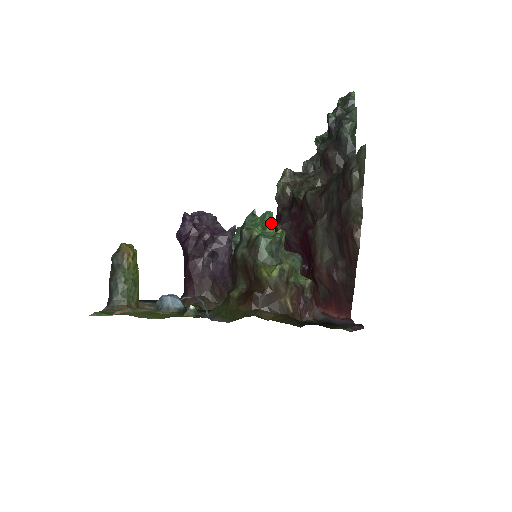
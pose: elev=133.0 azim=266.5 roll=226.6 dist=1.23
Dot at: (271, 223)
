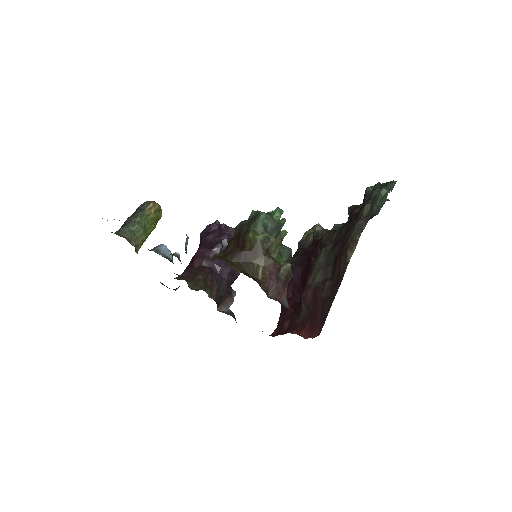
Dot at: (278, 215)
